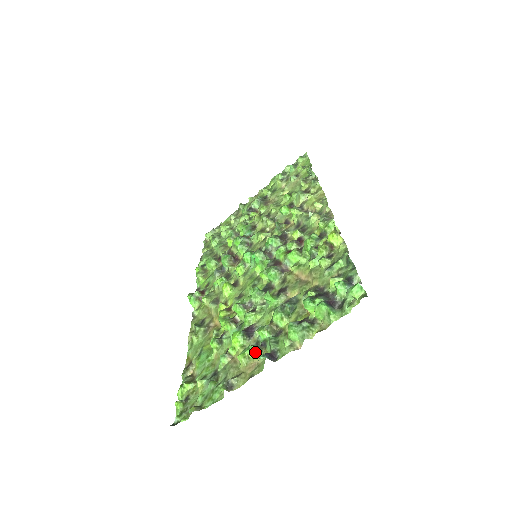
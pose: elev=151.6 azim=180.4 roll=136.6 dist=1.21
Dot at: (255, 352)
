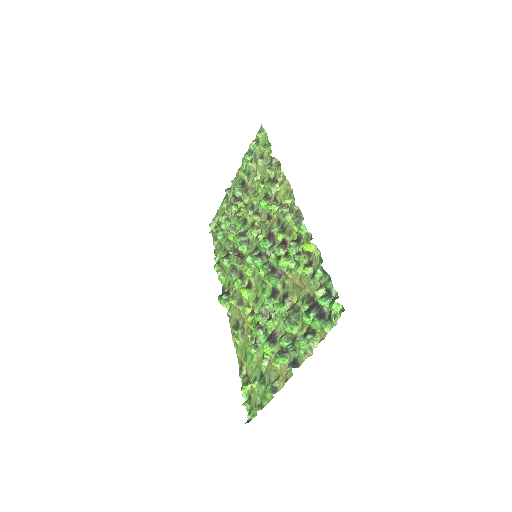
Dot at: (282, 361)
